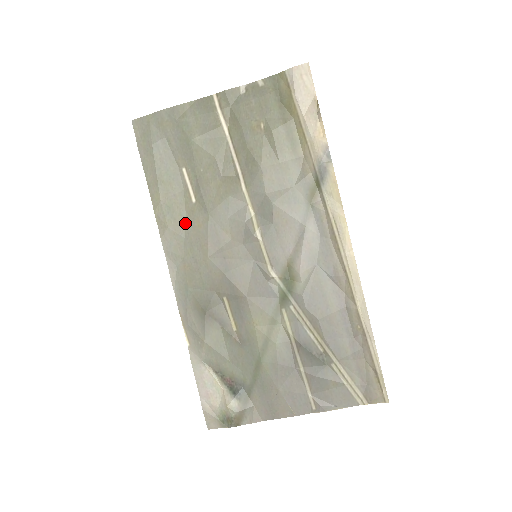
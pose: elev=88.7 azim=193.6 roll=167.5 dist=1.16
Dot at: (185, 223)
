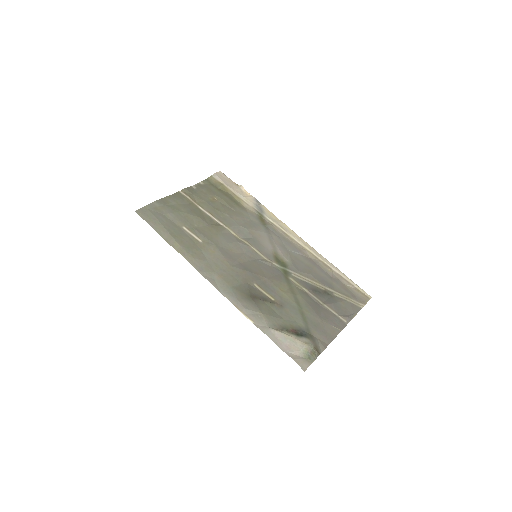
Dot at: (203, 254)
